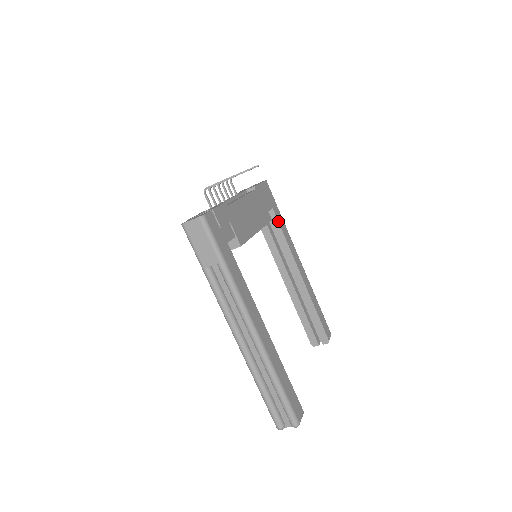
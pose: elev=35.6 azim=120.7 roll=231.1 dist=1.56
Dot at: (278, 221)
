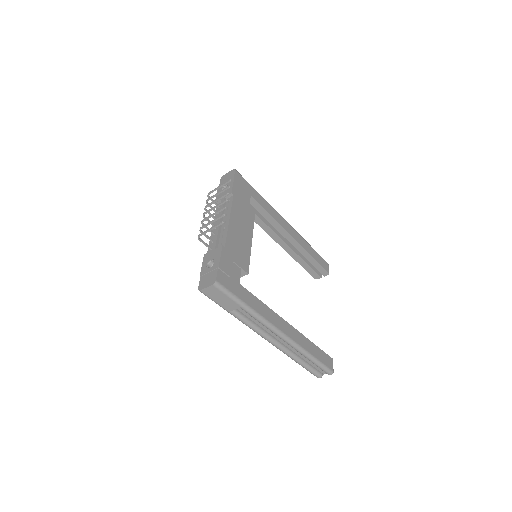
Dot at: (259, 203)
